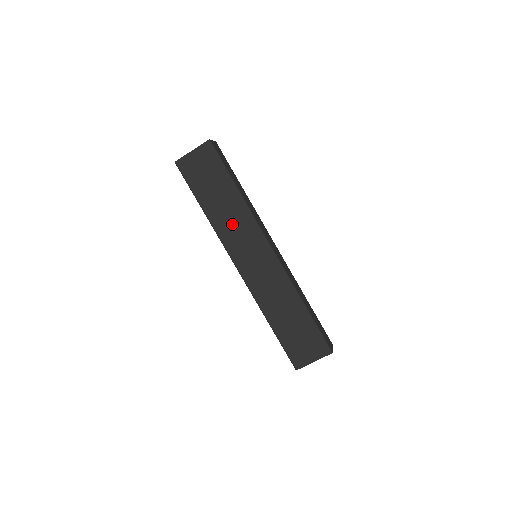
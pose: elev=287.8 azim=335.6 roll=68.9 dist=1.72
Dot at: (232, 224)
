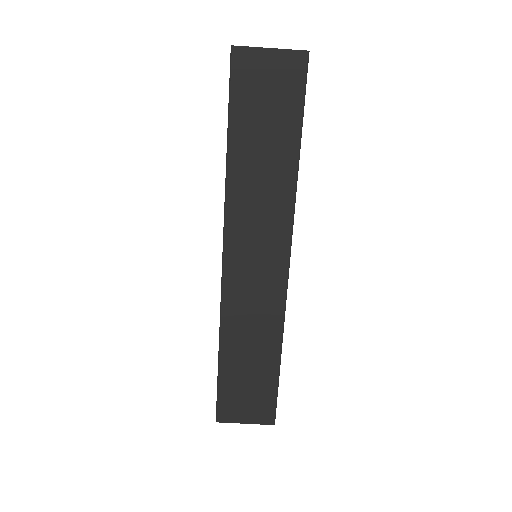
Dot at: (257, 199)
